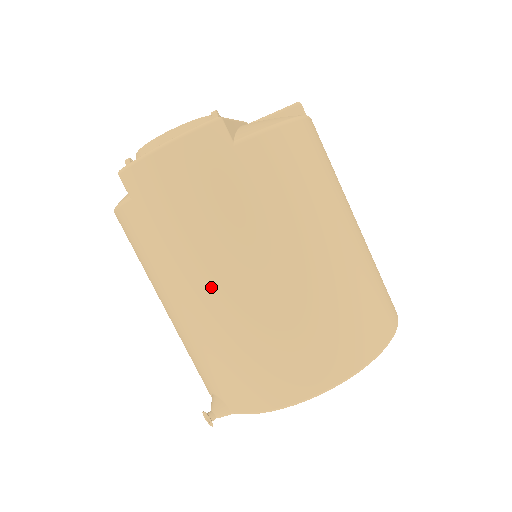
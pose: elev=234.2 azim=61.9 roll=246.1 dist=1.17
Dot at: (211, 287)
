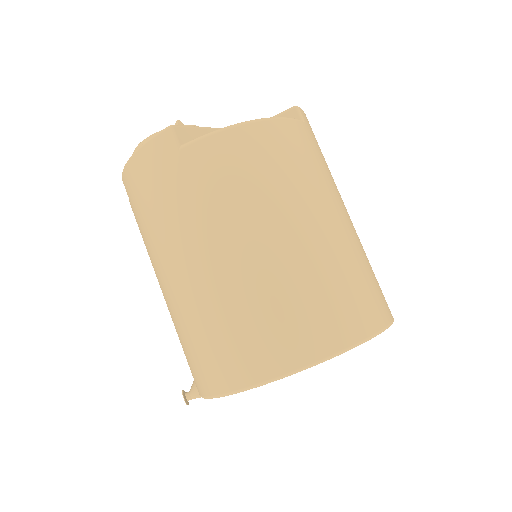
Dot at: (167, 273)
